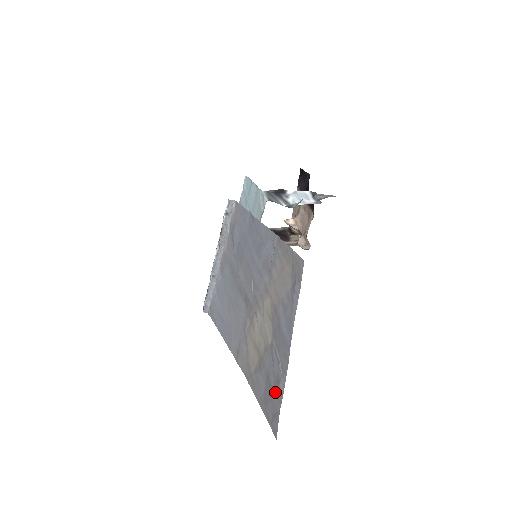
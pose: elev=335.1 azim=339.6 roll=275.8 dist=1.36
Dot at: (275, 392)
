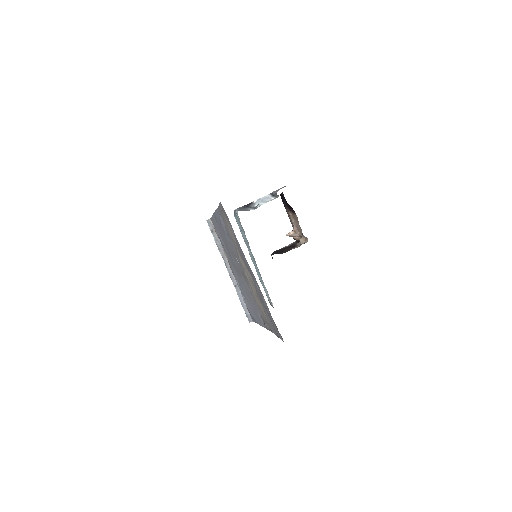
Dot at: (266, 308)
